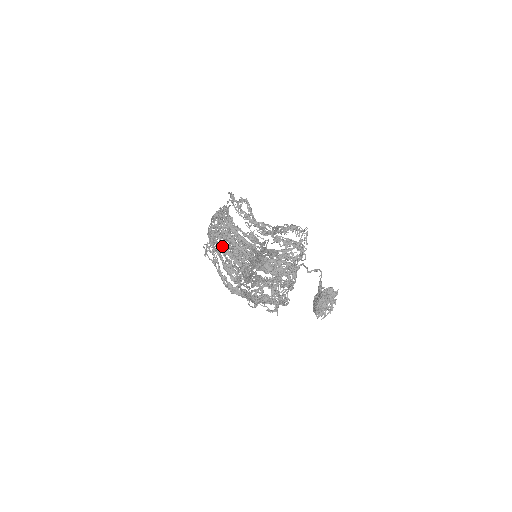
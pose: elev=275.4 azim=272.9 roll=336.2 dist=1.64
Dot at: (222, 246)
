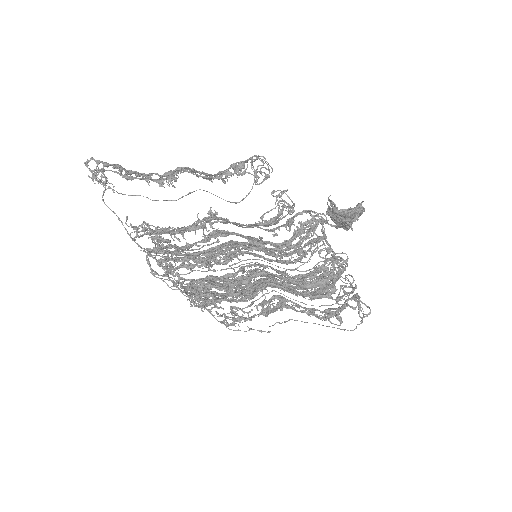
Dot at: occluded
